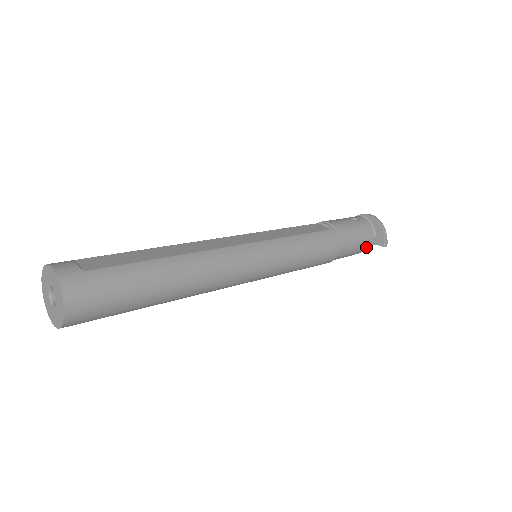
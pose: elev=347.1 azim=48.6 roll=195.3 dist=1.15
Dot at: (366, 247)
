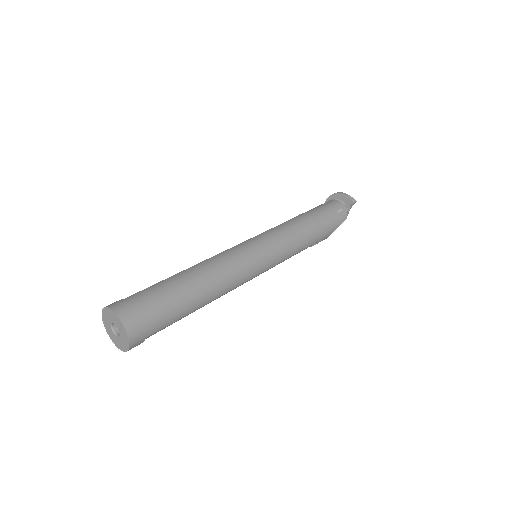
Dot at: (344, 214)
